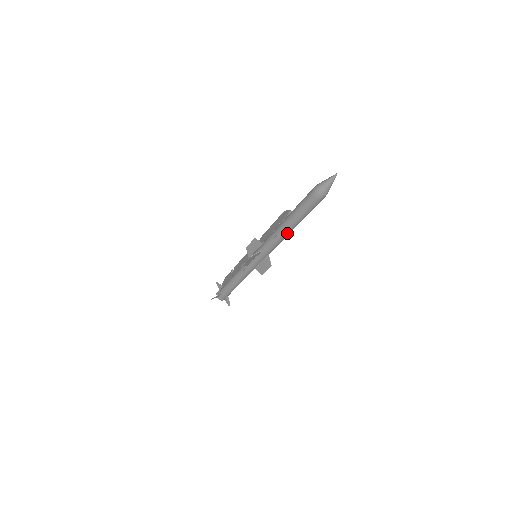
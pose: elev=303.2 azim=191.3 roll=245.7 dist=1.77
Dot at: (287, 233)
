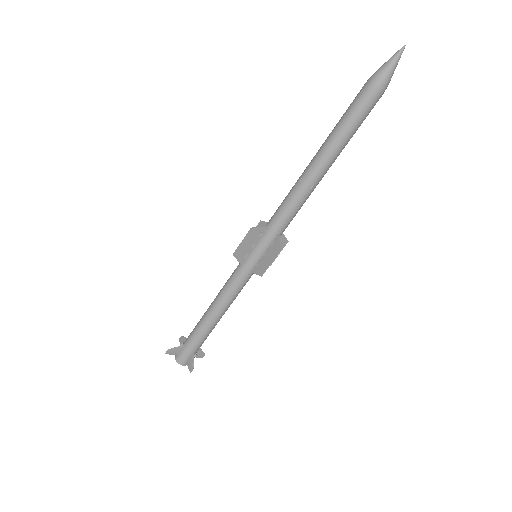
Dot at: (316, 175)
